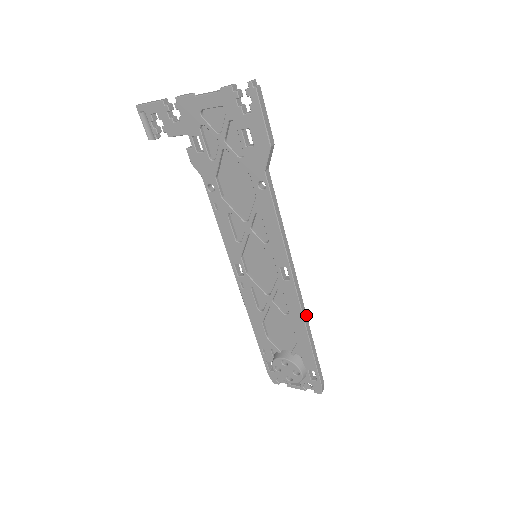
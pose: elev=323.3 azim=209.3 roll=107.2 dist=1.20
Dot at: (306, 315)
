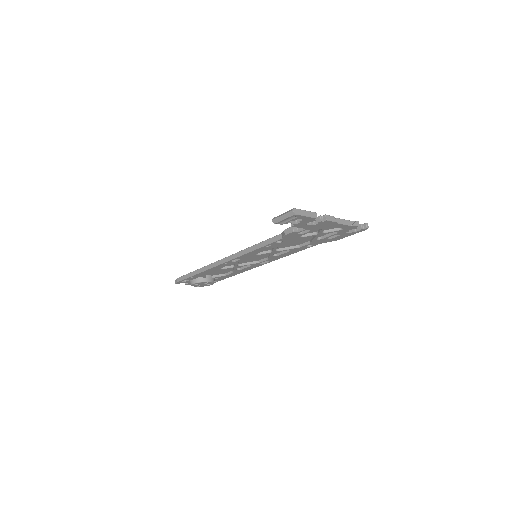
Dot at: occluded
